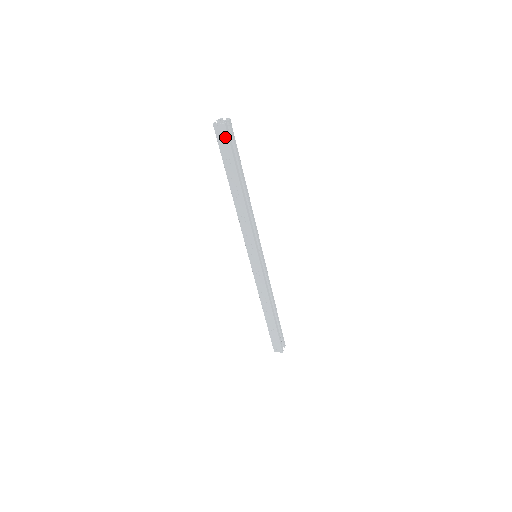
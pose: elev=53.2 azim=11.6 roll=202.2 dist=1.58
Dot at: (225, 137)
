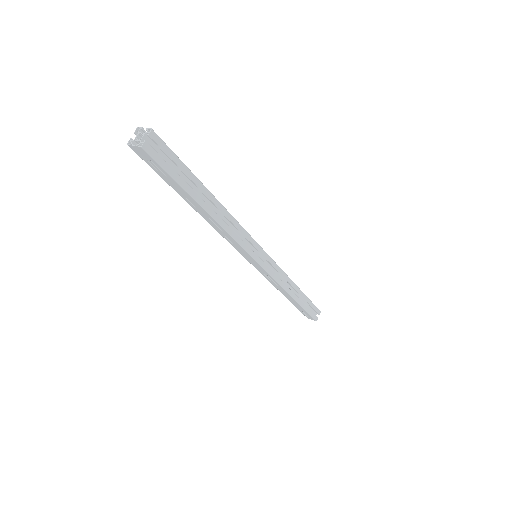
Dot at: (152, 160)
